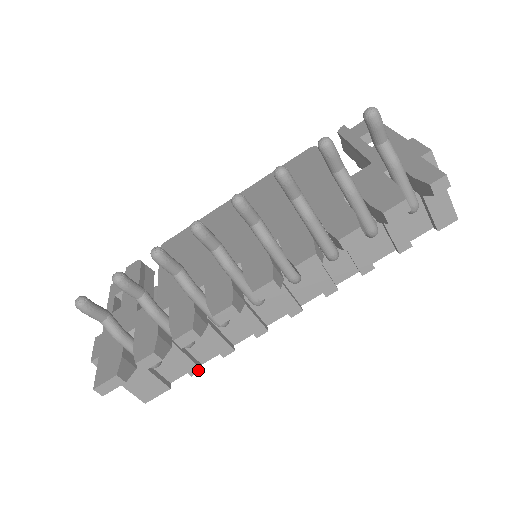
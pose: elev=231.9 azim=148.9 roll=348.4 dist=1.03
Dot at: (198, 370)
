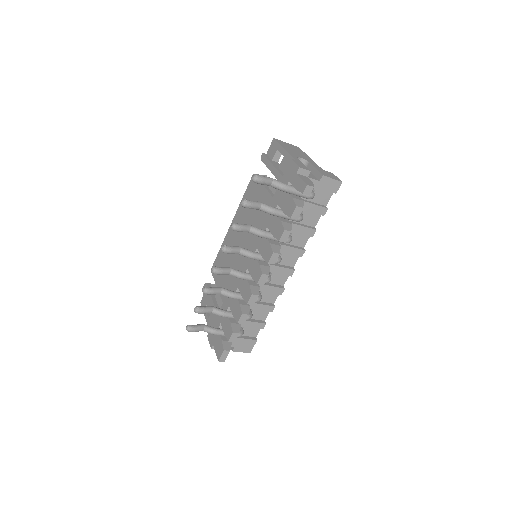
Dot at: (264, 325)
